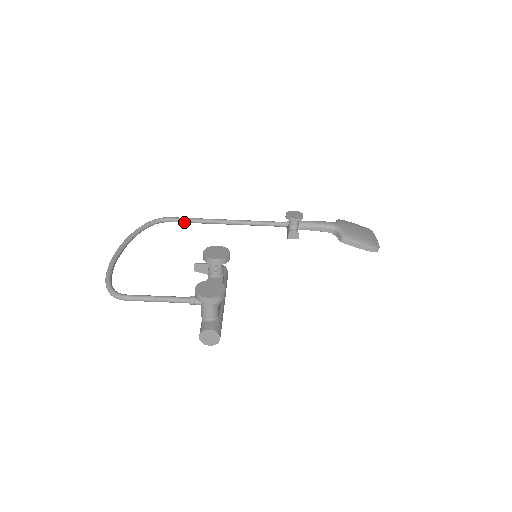
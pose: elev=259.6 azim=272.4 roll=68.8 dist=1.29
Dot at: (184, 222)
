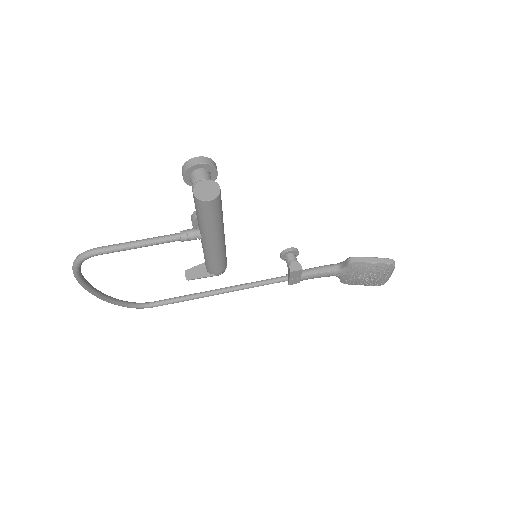
Dot at: (171, 301)
